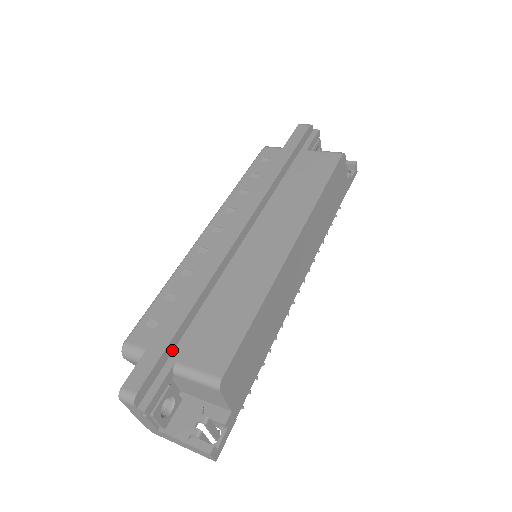
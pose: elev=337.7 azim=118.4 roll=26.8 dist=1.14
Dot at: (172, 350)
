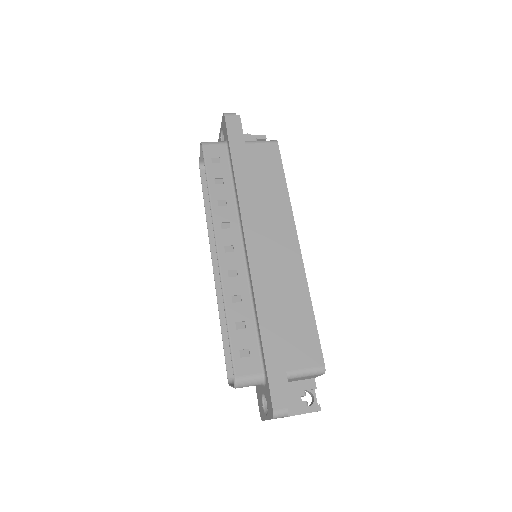
Dot at: occluded
